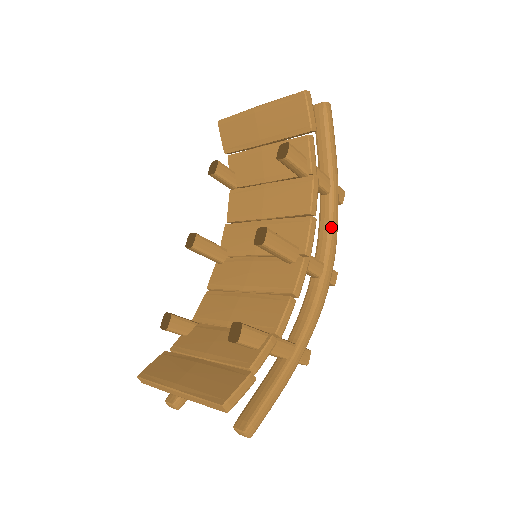
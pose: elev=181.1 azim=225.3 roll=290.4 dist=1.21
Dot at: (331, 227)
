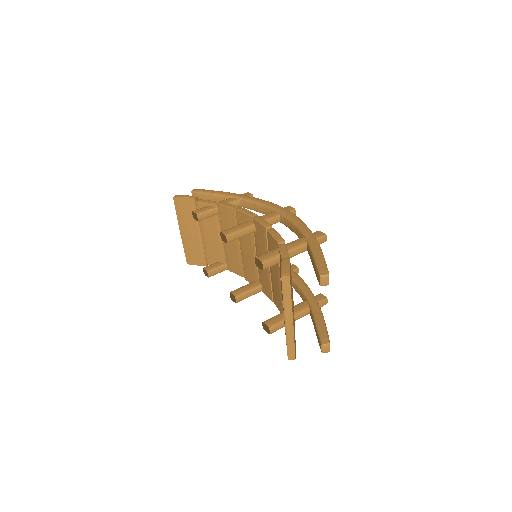
Dot at: (257, 203)
